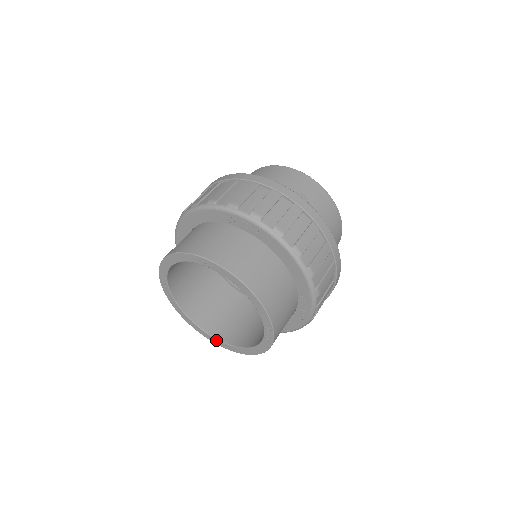
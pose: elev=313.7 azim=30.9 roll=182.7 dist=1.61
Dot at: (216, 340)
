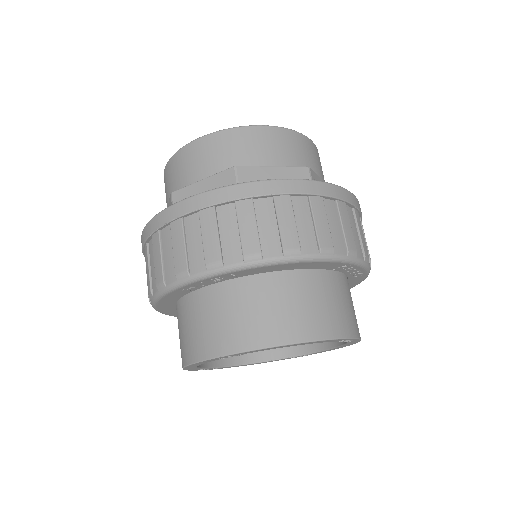
Dot at: occluded
